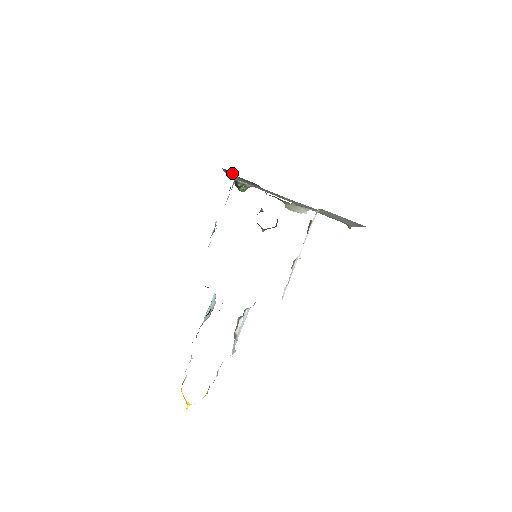
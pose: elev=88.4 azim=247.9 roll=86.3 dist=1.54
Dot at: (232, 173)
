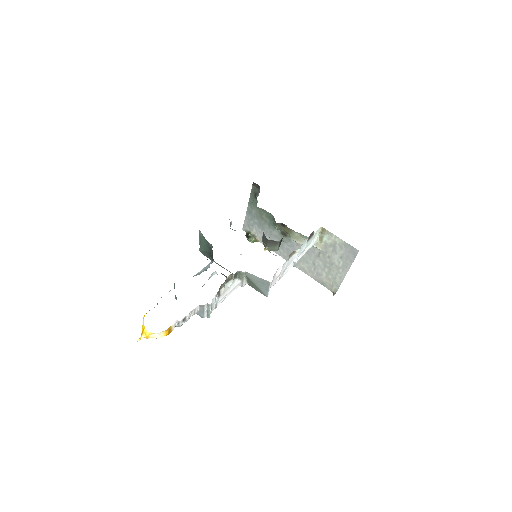
Dot at: (258, 193)
